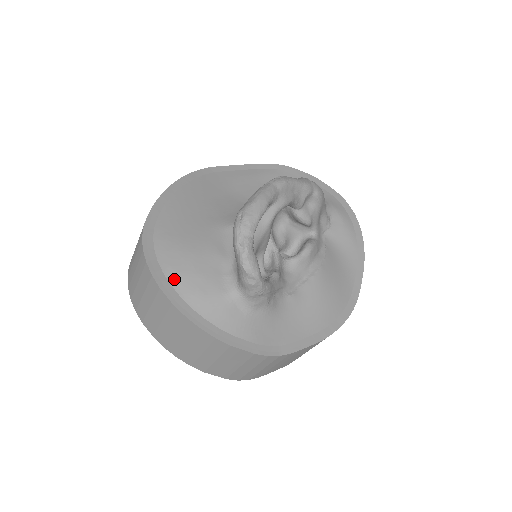
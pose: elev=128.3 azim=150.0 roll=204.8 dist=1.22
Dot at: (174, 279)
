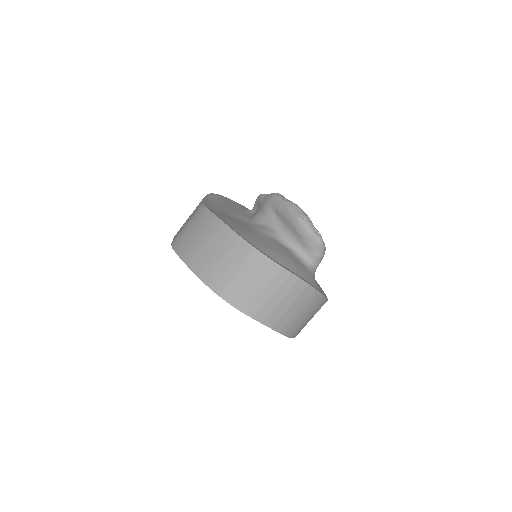
Dot at: (295, 271)
